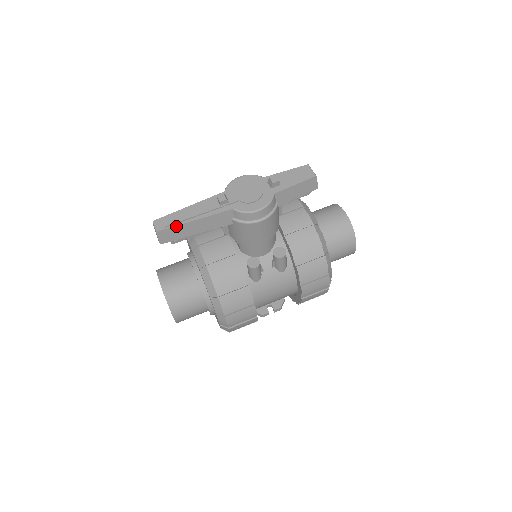
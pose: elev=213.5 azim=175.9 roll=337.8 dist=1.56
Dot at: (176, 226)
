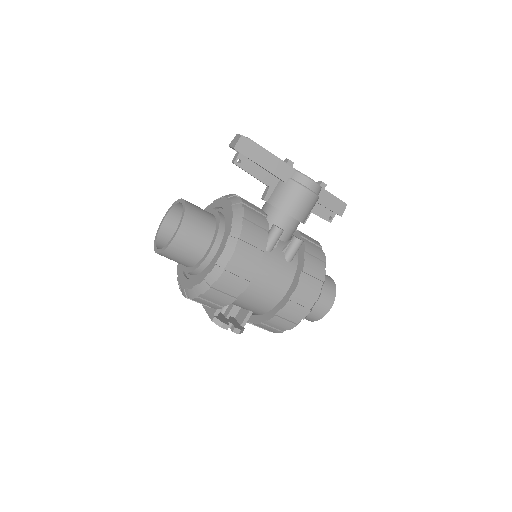
Dot at: (256, 144)
